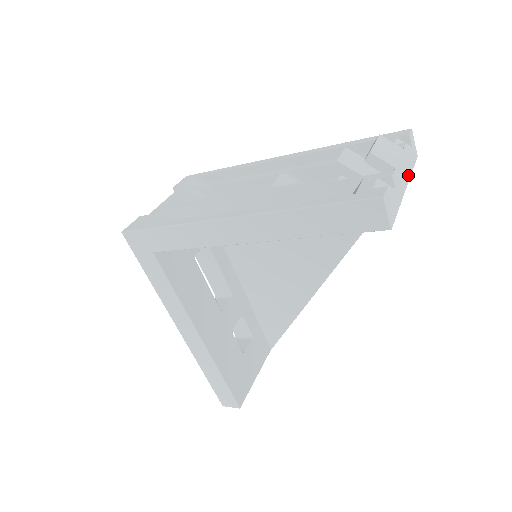
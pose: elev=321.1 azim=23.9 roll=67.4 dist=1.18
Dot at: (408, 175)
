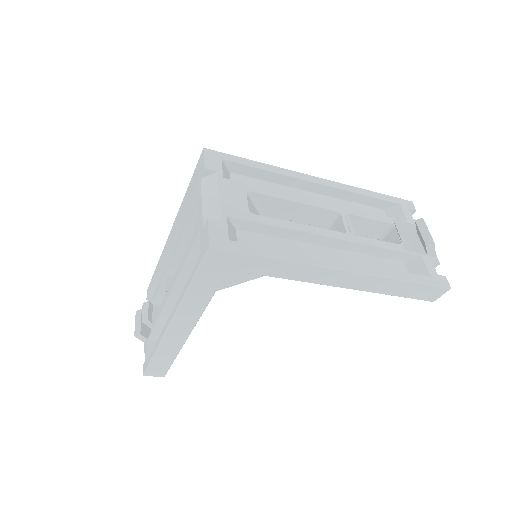
Dot at: occluded
